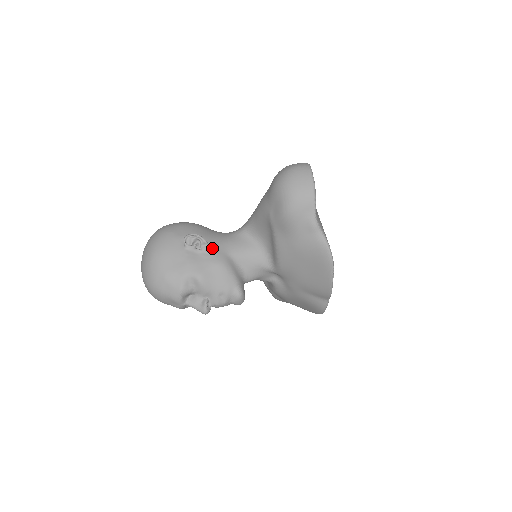
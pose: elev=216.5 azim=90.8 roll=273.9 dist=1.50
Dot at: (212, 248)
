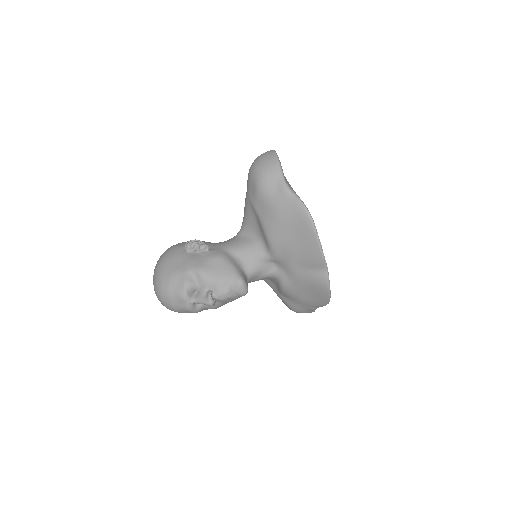
Dot at: (211, 248)
